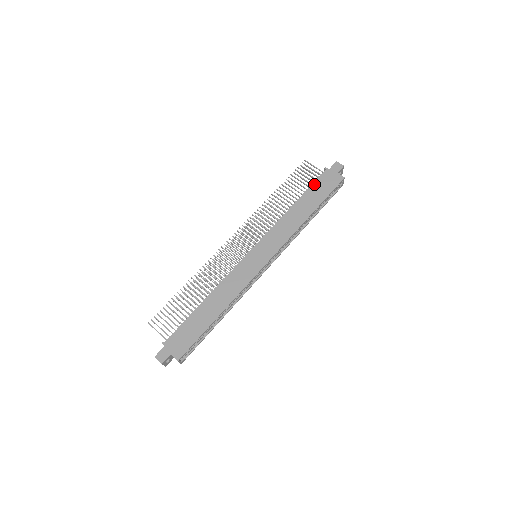
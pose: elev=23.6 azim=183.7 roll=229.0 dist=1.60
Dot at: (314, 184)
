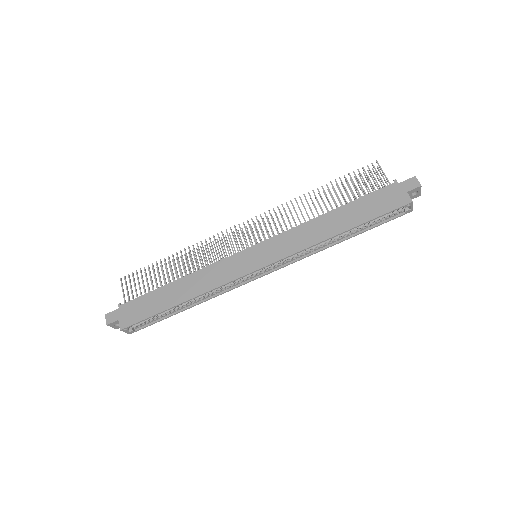
Dot at: (368, 196)
